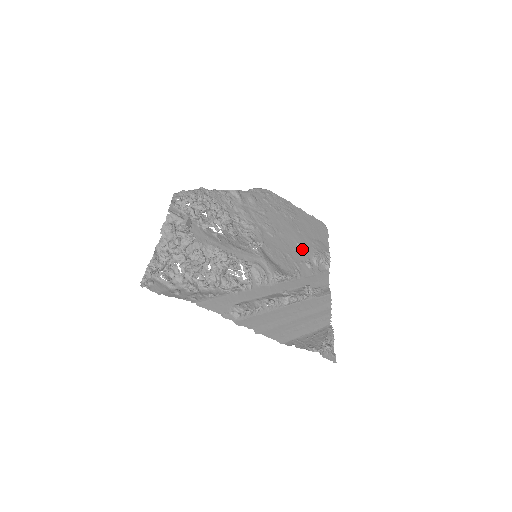
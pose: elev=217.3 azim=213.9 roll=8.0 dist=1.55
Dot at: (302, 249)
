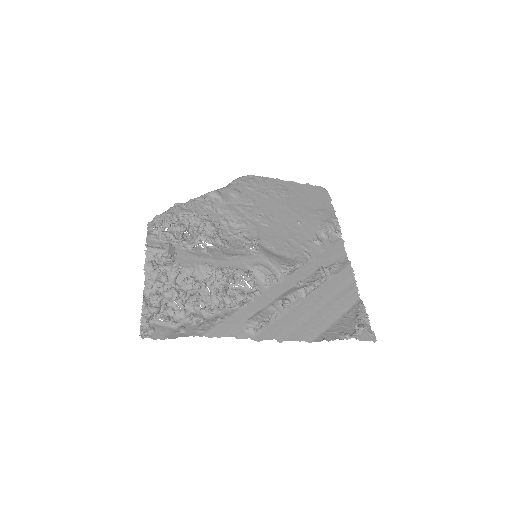
Dot at: (305, 227)
